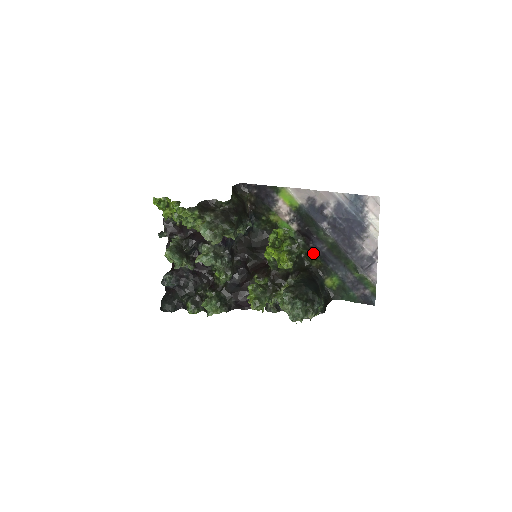
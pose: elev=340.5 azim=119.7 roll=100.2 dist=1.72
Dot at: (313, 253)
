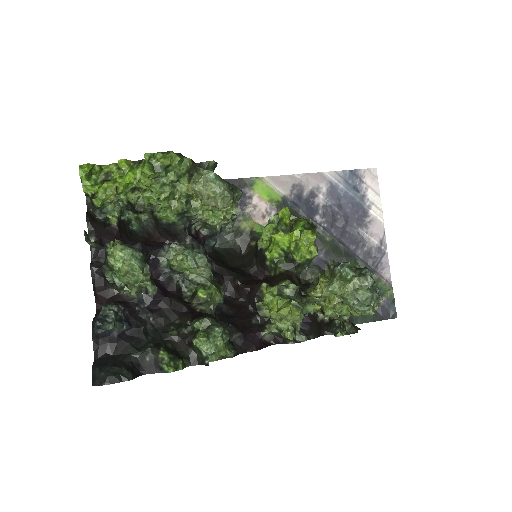
Dot at: occluded
